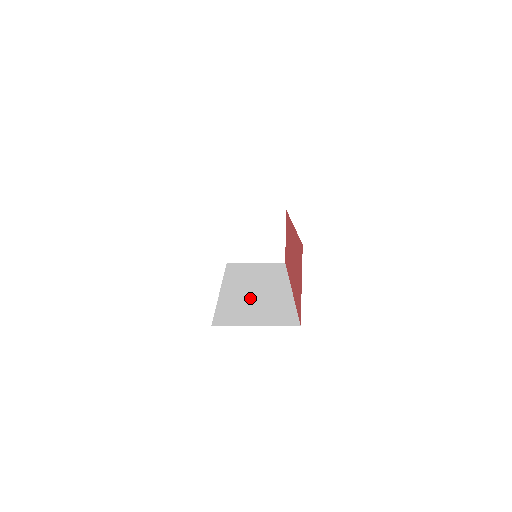
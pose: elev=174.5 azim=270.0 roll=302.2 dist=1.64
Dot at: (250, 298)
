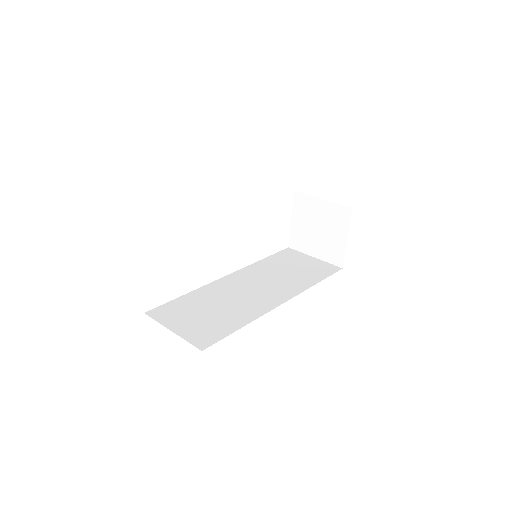
Dot at: (226, 298)
